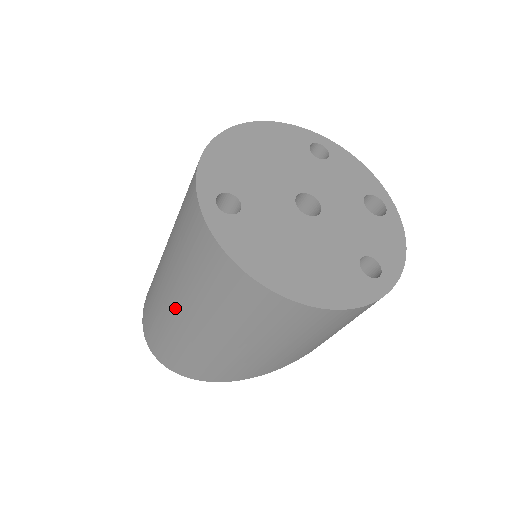
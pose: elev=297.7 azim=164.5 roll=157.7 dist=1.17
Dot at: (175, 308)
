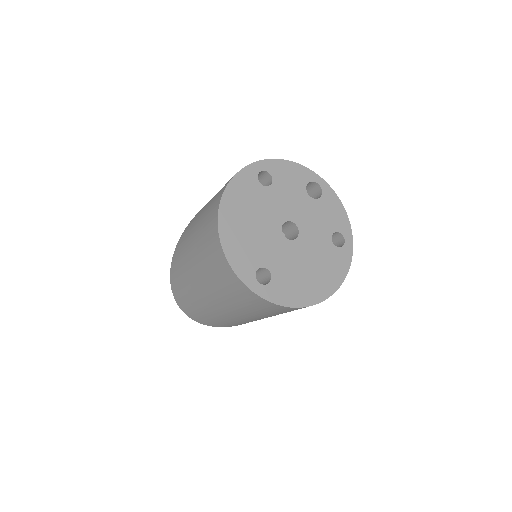
Dot at: (234, 317)
